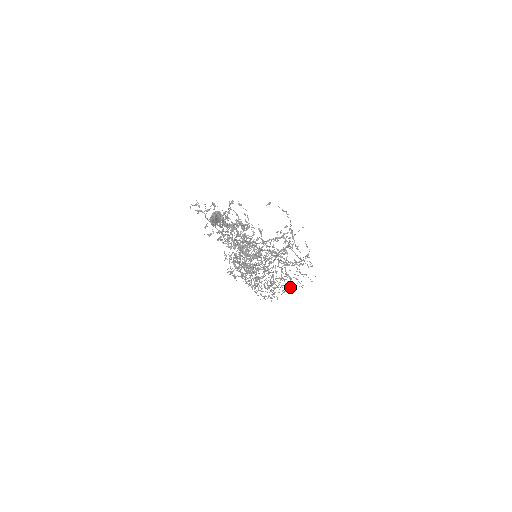
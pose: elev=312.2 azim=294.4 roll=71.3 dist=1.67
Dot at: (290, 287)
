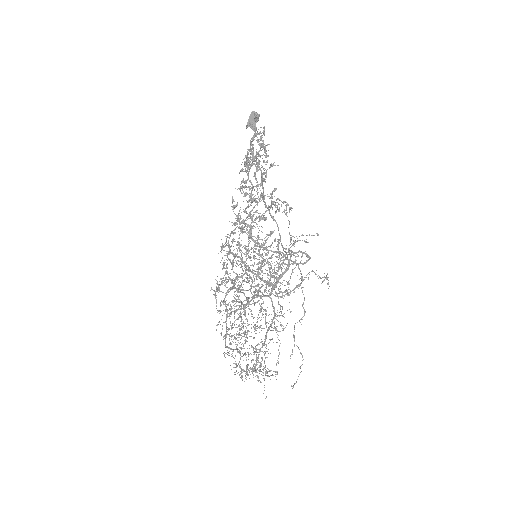
Dot at: occluded
